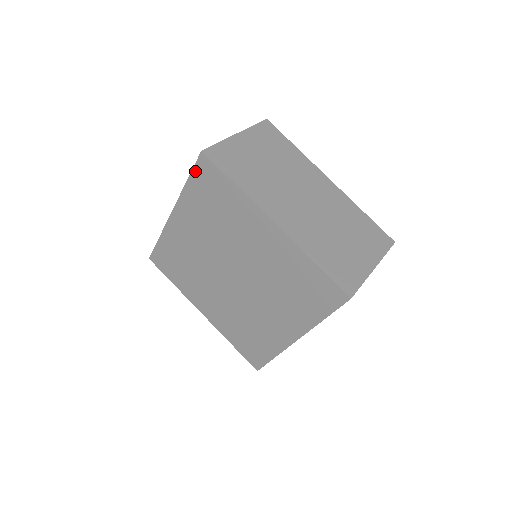
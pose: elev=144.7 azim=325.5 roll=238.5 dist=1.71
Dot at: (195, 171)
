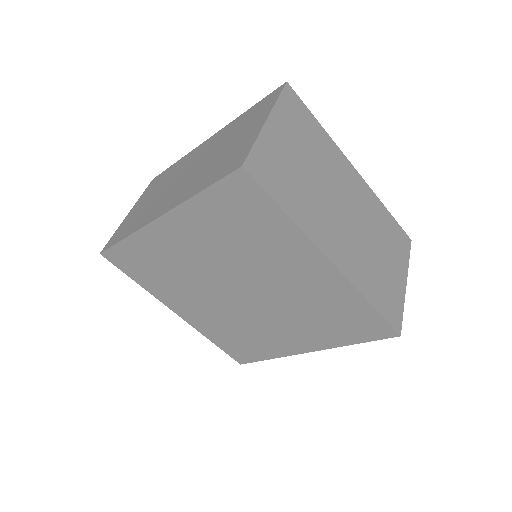
Dot at: (220, 185)
